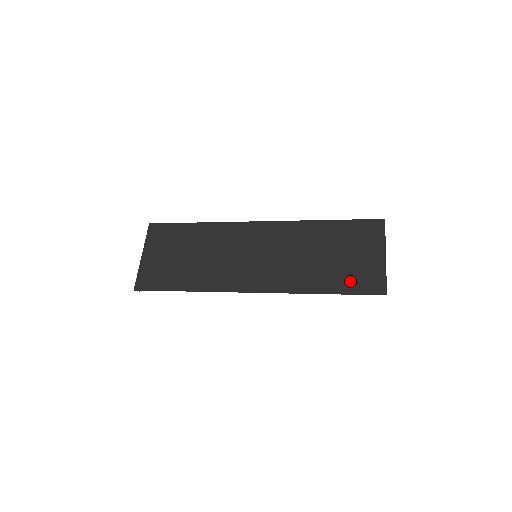
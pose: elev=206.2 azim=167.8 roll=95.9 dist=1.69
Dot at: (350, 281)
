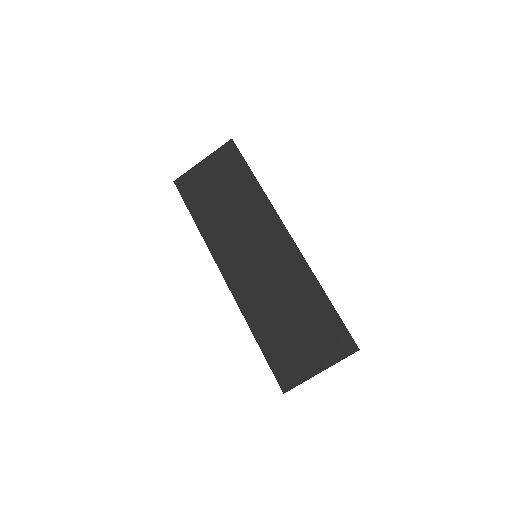
Dot at: (278, 354)
